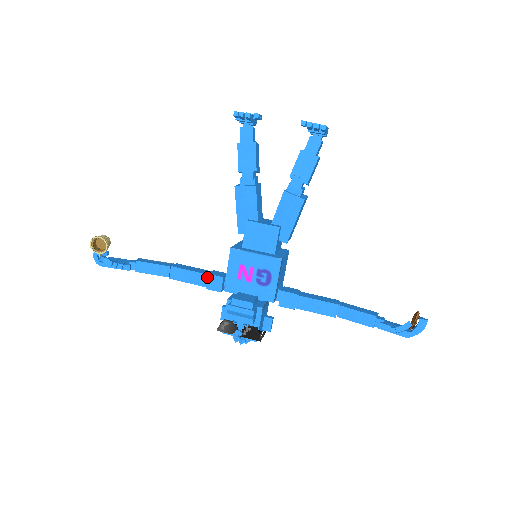
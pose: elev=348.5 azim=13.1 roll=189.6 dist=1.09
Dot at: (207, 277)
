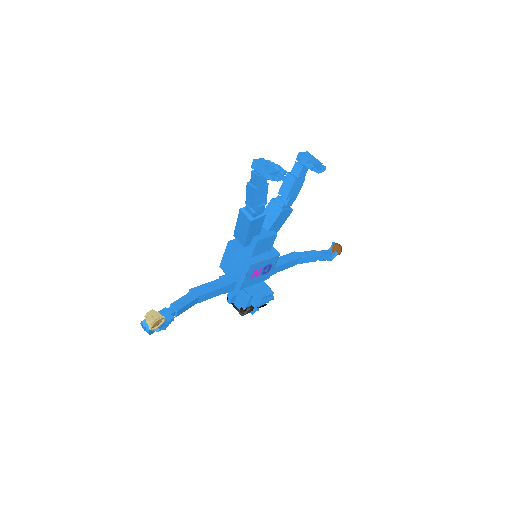
Dot at: (226, 287)
